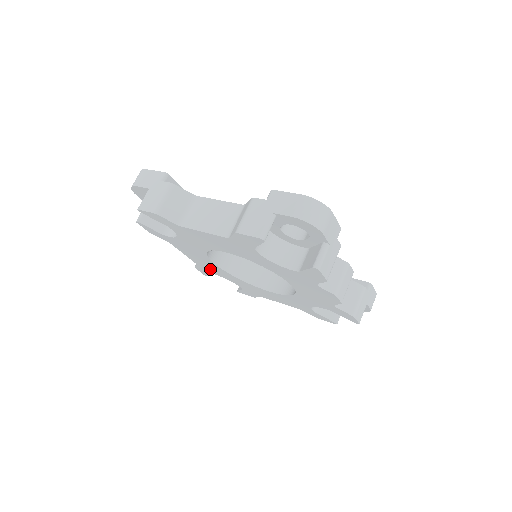
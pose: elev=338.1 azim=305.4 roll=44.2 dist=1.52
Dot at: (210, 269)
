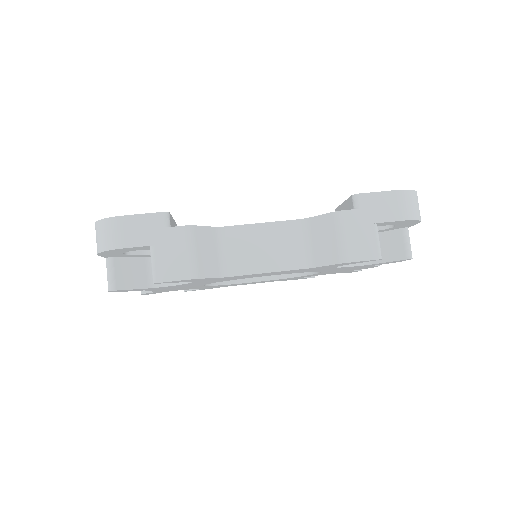
Dot at: occluded
